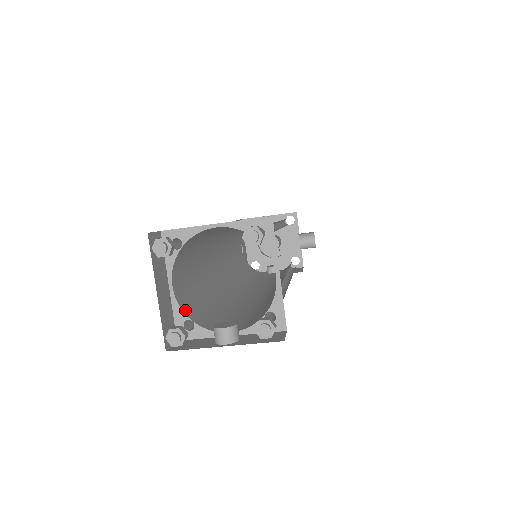
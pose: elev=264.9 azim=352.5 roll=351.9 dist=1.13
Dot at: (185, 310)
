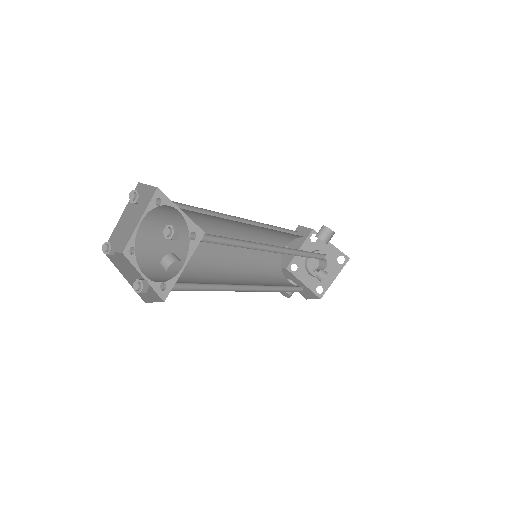
Dot at: (159, 282)
